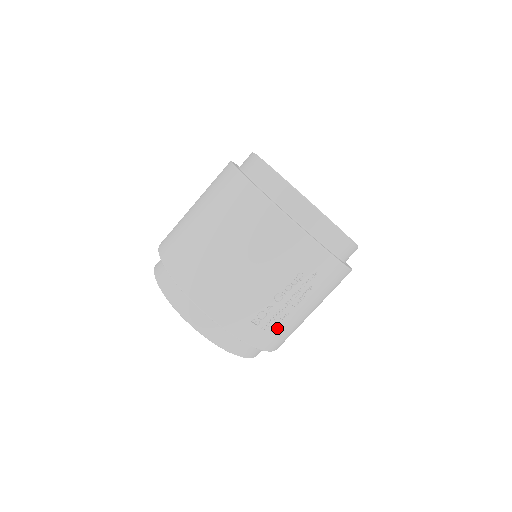
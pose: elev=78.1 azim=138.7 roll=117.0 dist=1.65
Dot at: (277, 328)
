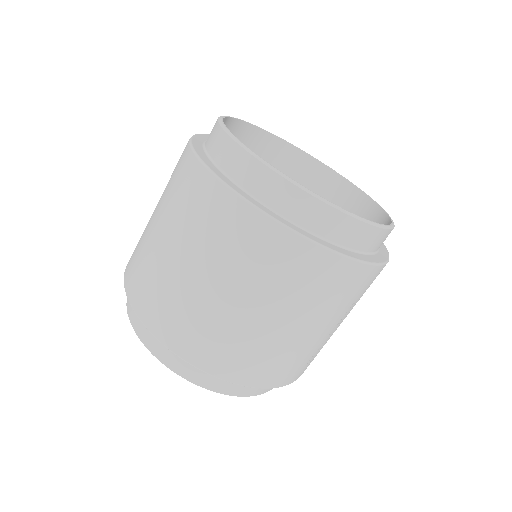
Dot at: occluded
